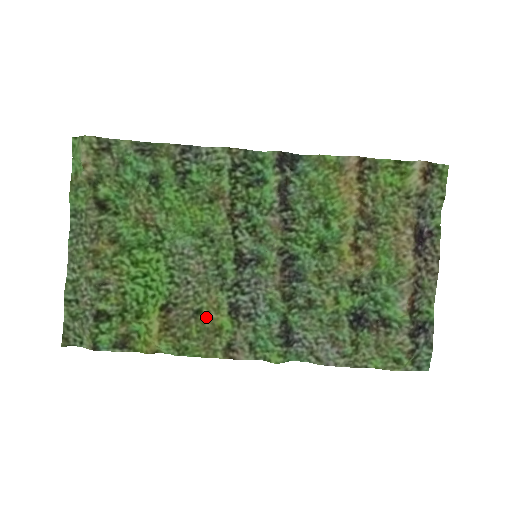
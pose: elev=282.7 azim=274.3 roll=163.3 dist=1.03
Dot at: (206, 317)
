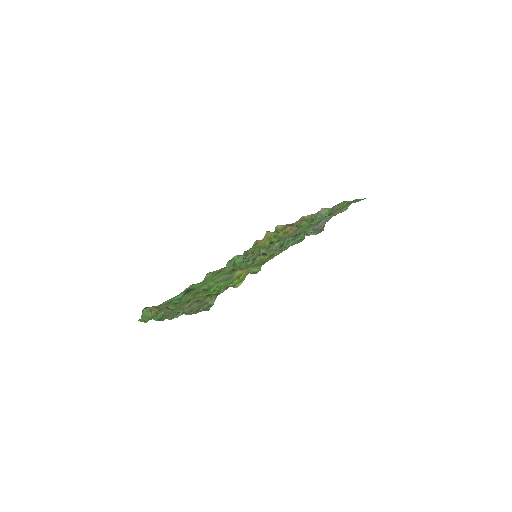
Dot at: occluded
